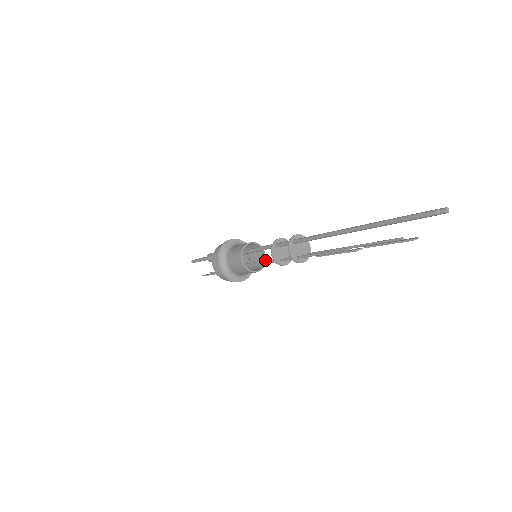
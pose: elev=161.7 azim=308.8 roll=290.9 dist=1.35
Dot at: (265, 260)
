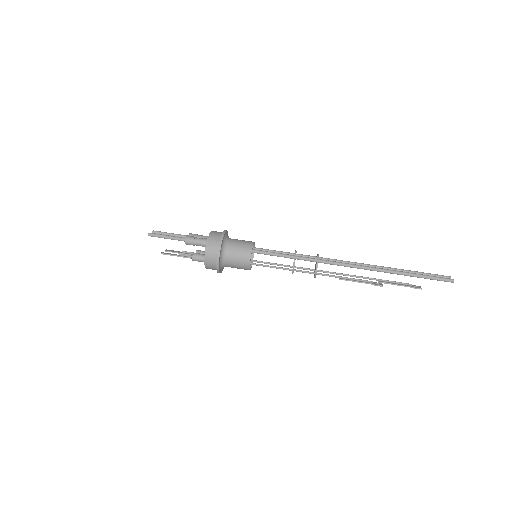
Dot at: (262, 261)
